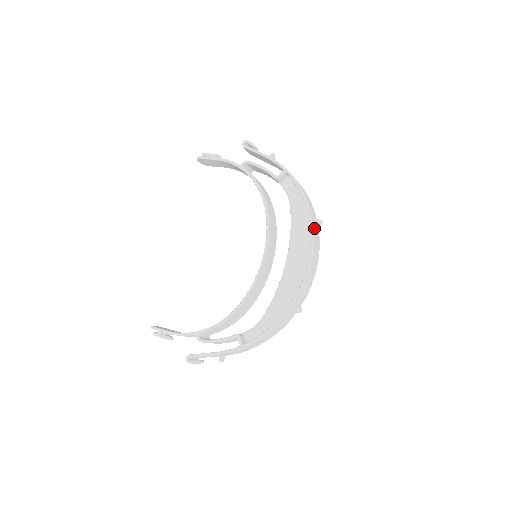
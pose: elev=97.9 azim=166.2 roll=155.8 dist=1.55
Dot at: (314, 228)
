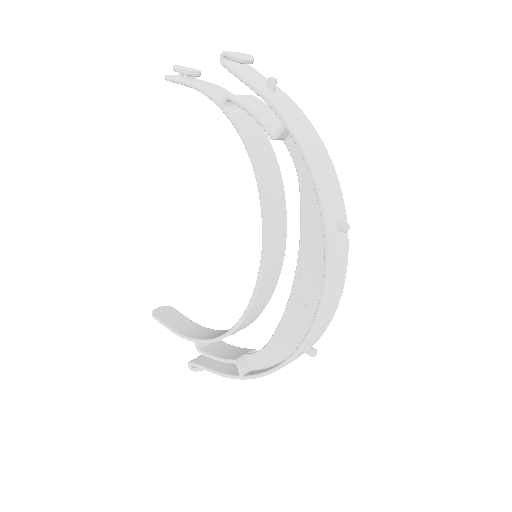
Dot at: (332, 242)
